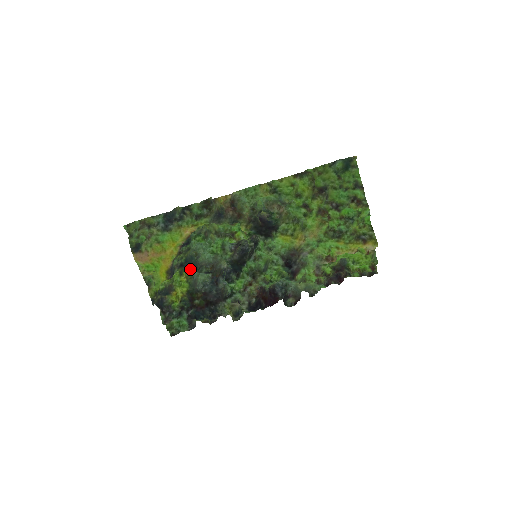
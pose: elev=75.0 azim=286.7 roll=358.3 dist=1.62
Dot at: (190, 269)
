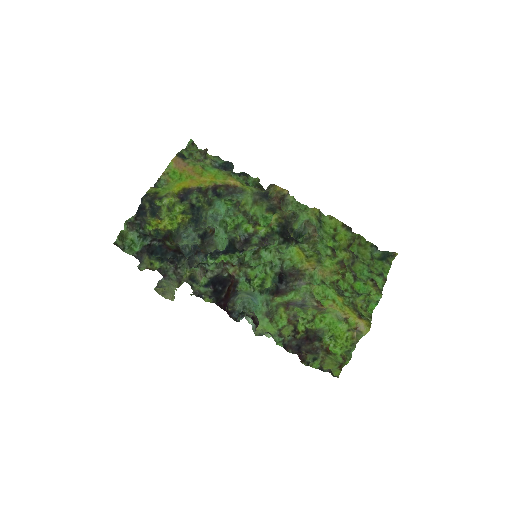
Dot at: (193, 217)
